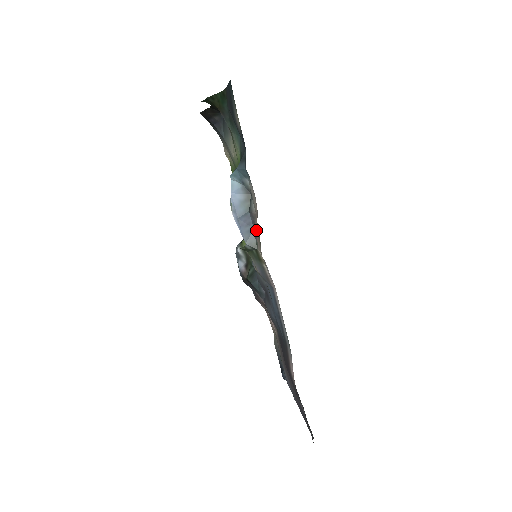
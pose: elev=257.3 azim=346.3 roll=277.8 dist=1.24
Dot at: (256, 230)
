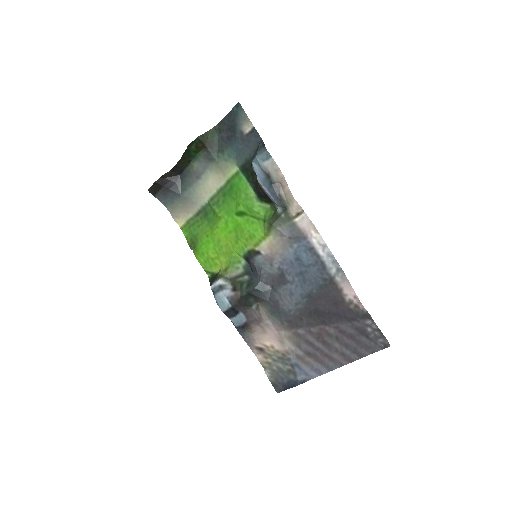
Dot at: (281, 196)
